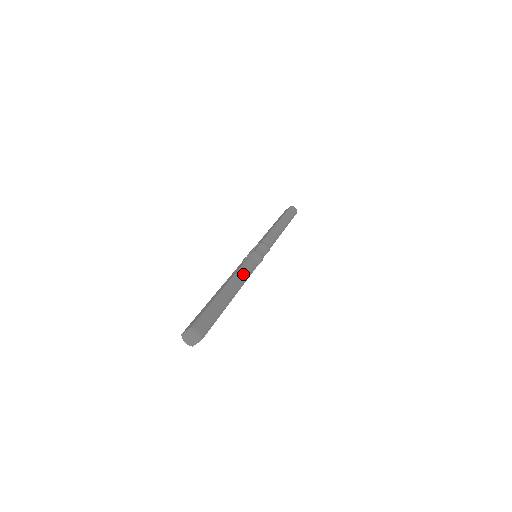
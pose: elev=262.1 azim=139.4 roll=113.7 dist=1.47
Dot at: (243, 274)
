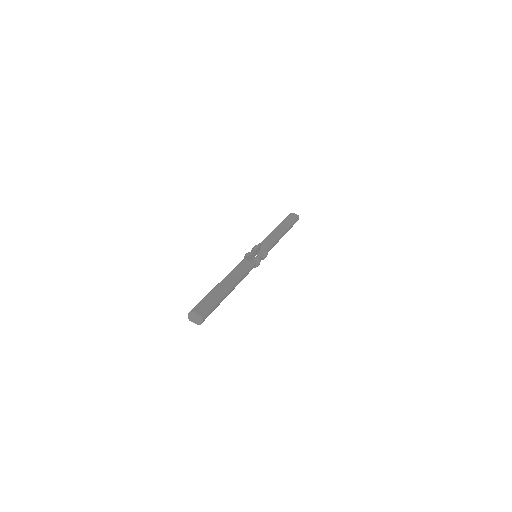
Dot at: (244, 277)
